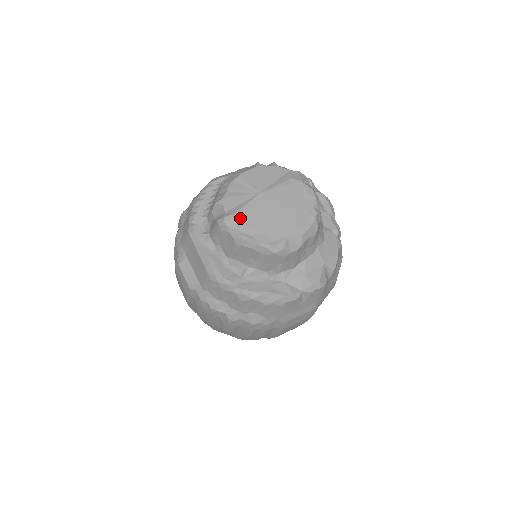
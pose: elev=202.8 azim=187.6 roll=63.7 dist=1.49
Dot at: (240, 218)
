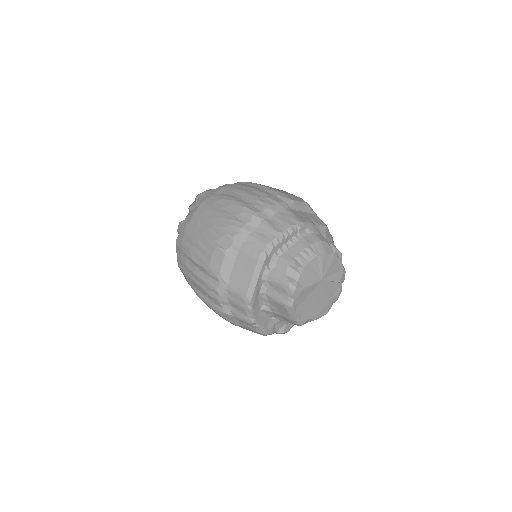
Dot at: (302, 293)
